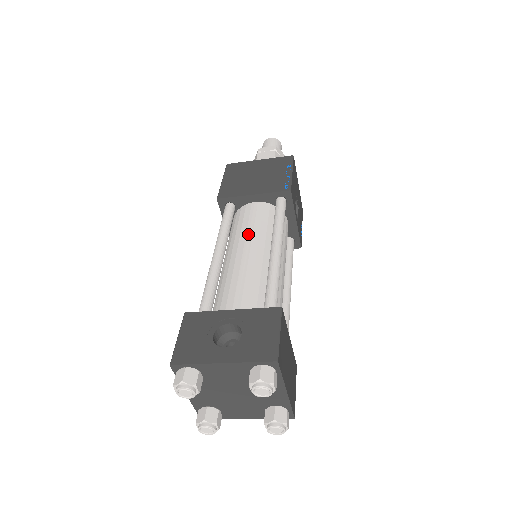
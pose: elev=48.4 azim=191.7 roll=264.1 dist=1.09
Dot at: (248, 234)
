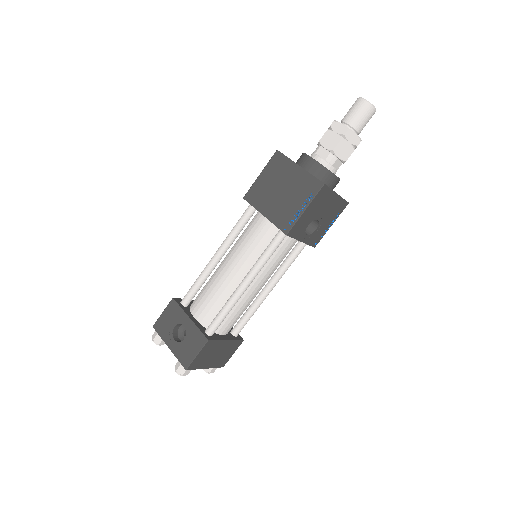
Dot at: (241, 253)
